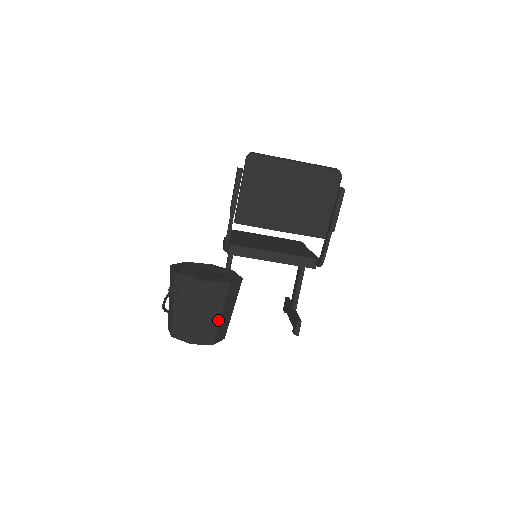
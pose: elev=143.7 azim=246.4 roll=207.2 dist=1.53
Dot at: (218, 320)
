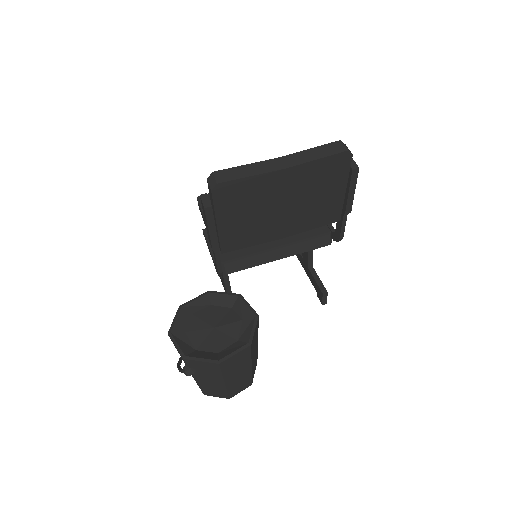
Dot at: (249, 371)
